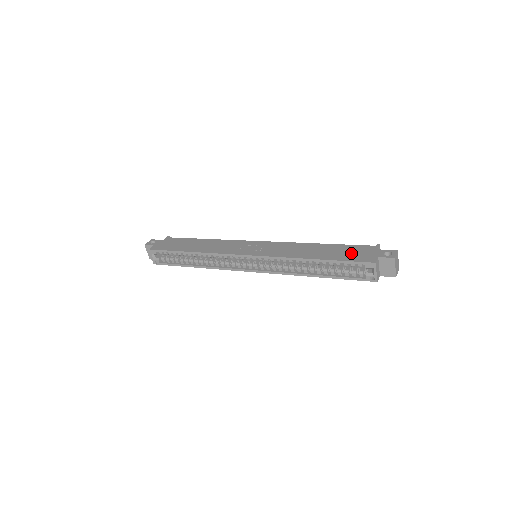
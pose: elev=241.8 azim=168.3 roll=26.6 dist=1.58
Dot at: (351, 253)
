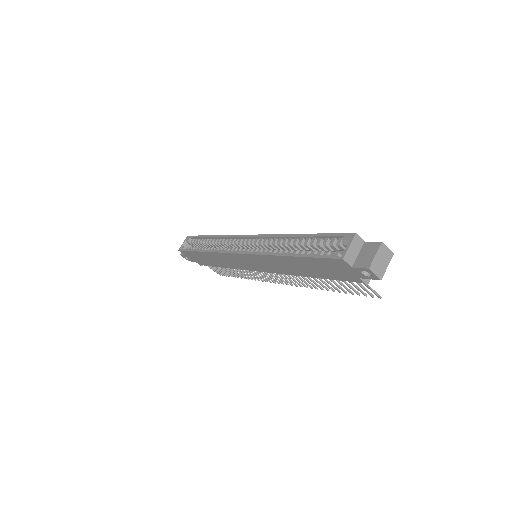
Dot at: occluded
